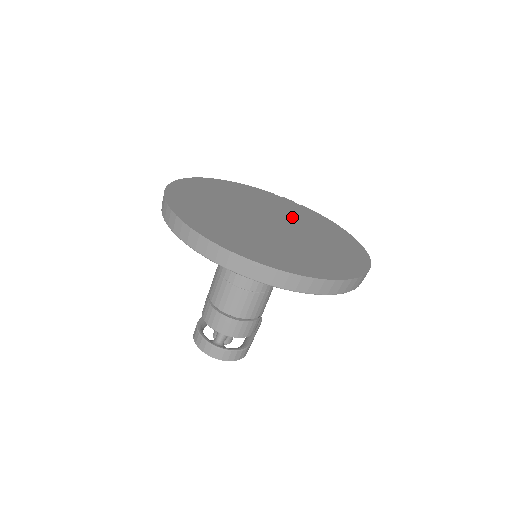
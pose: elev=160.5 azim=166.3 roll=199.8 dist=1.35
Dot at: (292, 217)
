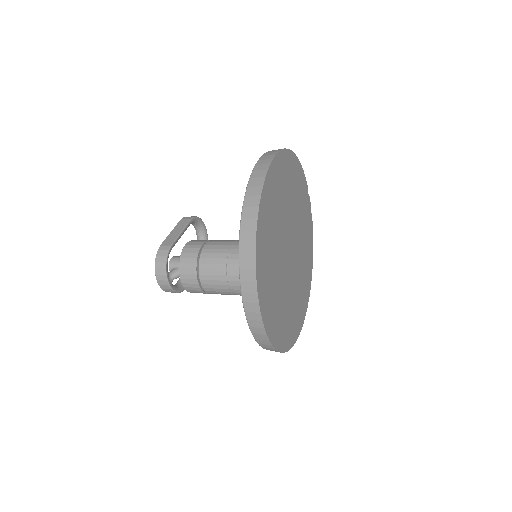
Dot at: (301, 241)
